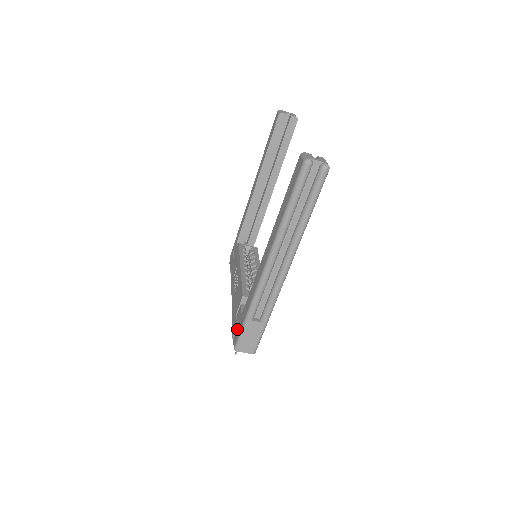
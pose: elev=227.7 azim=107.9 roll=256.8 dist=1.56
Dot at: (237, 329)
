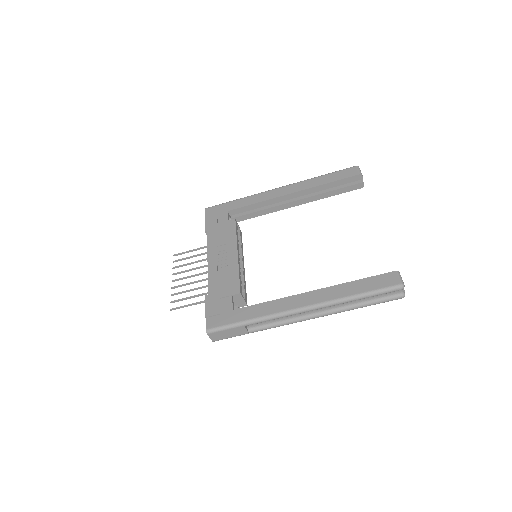
Dot at: (219, 317)
